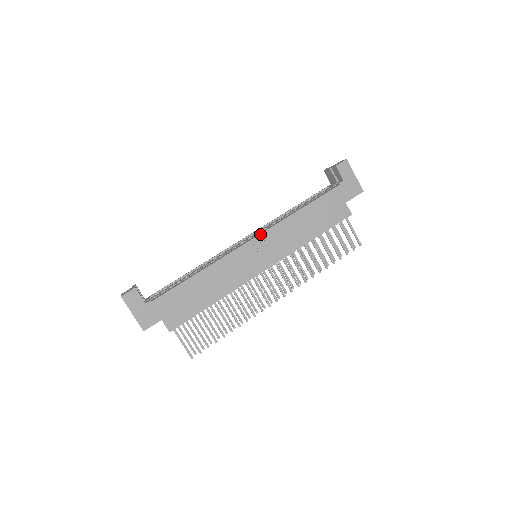
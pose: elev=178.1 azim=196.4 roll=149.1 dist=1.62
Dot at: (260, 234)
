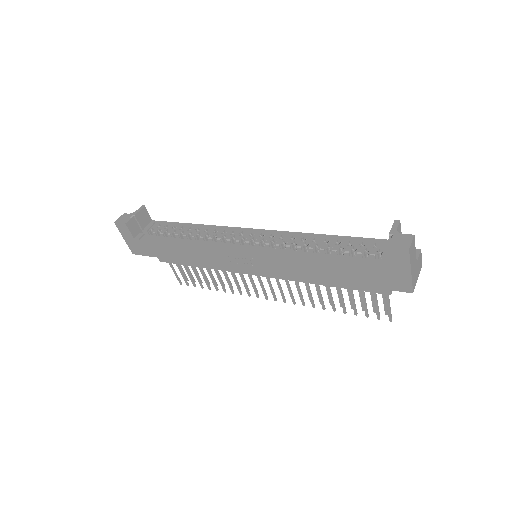
Dot at: (251, 253)
